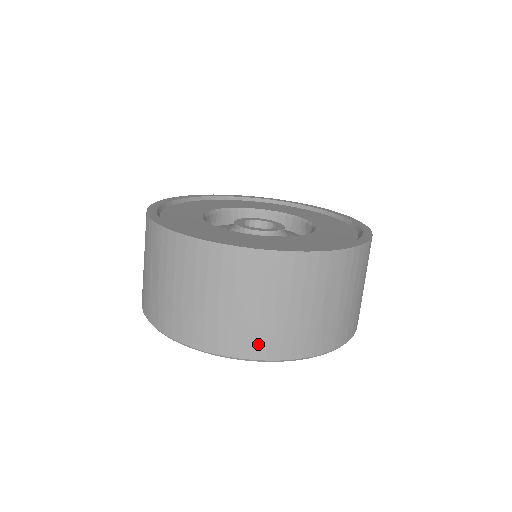
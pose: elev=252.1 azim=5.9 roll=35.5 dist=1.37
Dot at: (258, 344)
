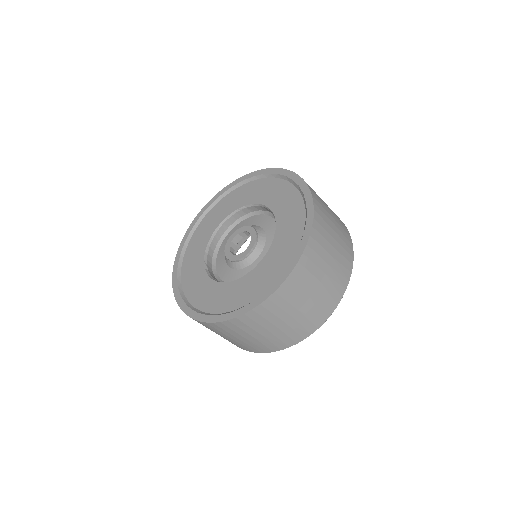
Dot at: (278, 345)
